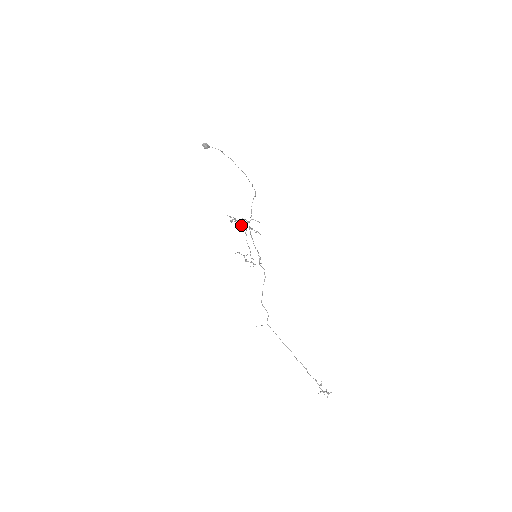
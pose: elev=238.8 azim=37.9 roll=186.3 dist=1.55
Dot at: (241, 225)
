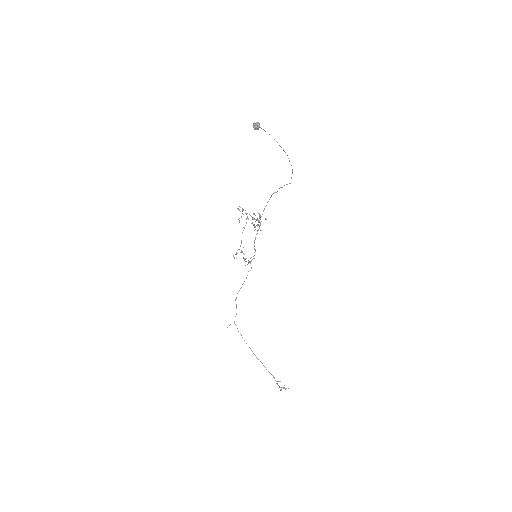
Dot at: (246, 219)
